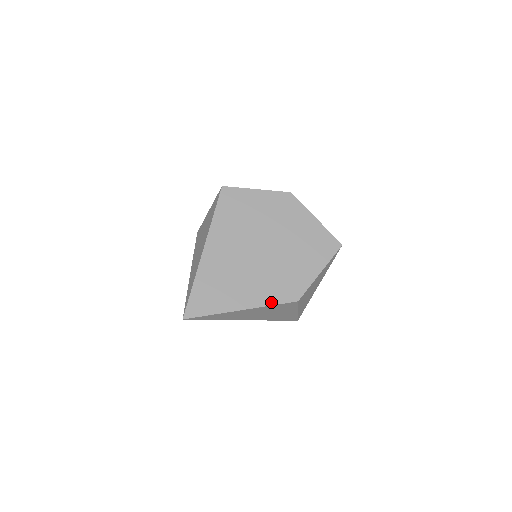
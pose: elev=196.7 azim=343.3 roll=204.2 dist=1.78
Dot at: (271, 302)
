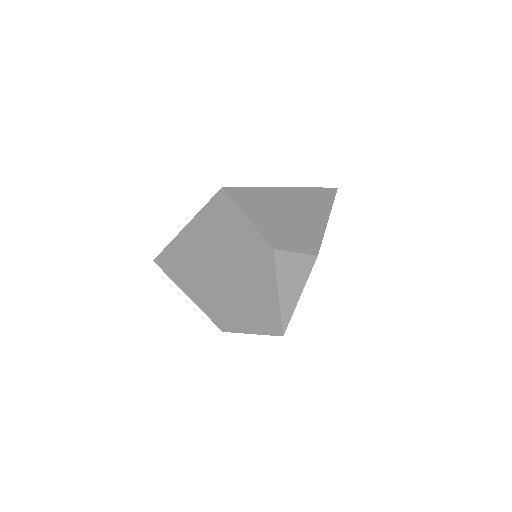
Dot at: (206, 311)
